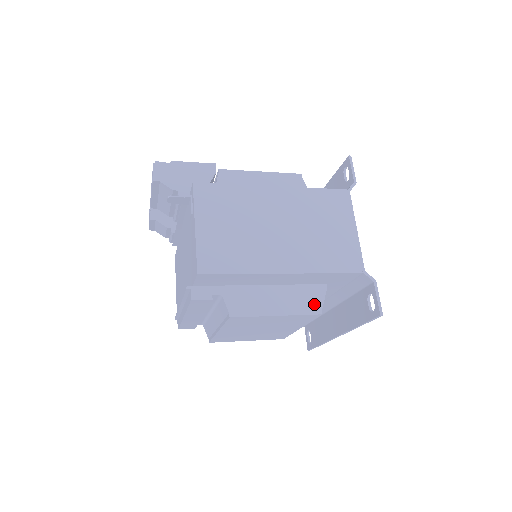
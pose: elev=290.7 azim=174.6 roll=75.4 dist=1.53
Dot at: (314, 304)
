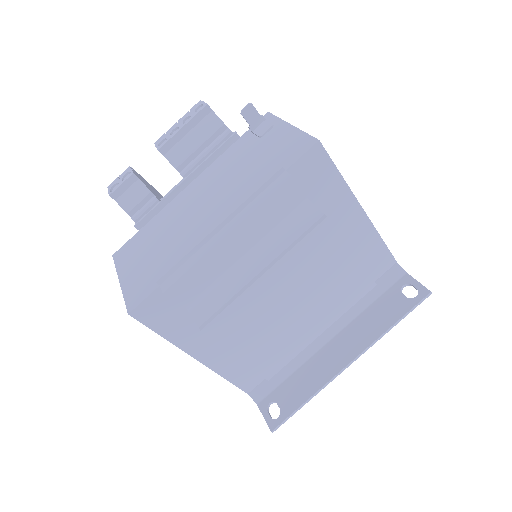
Dot at: occluded
